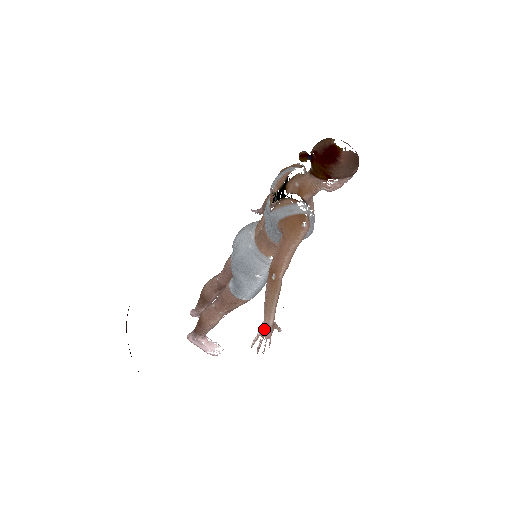
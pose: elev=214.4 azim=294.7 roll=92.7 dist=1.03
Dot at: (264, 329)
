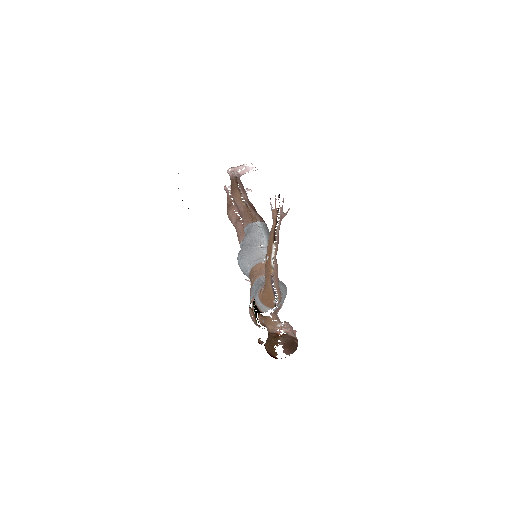
Dot at: occluded
